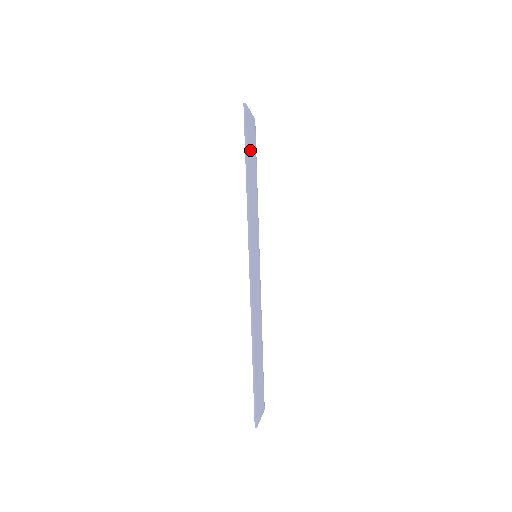
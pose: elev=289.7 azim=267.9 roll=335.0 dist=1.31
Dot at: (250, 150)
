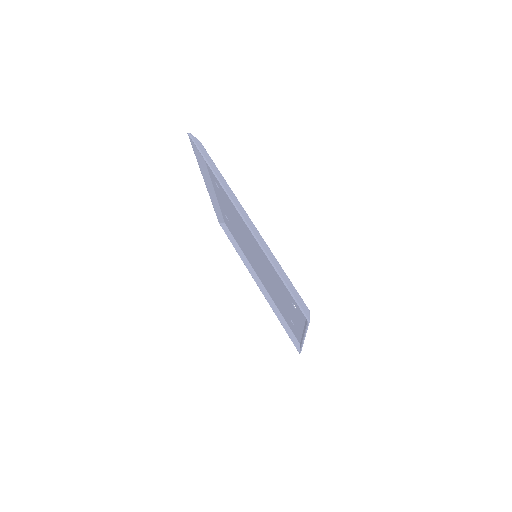
Dot at: occluded
